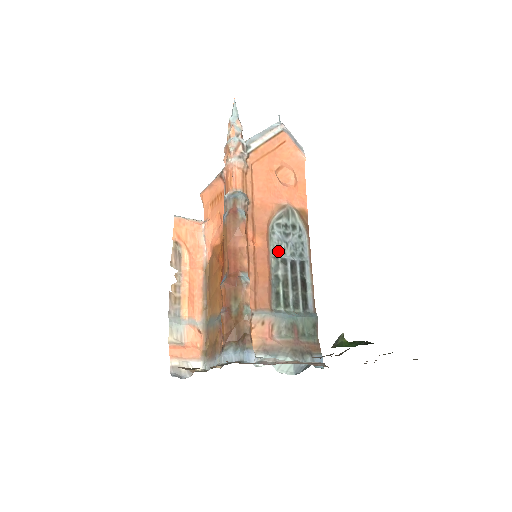
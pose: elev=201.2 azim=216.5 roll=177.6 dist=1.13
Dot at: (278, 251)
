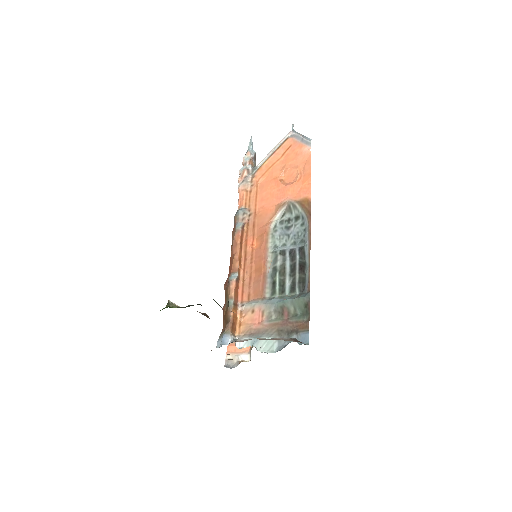
Dot at: (279, 245)
